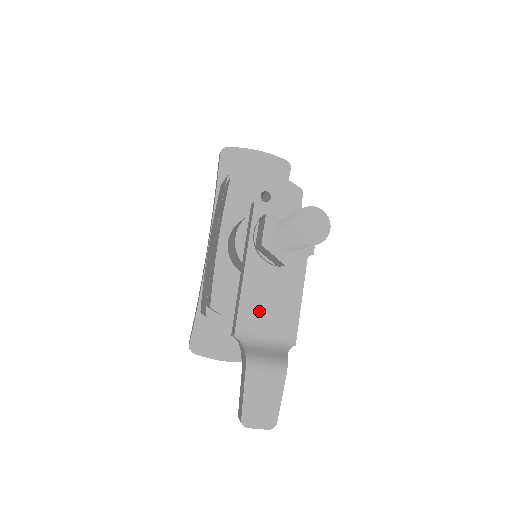
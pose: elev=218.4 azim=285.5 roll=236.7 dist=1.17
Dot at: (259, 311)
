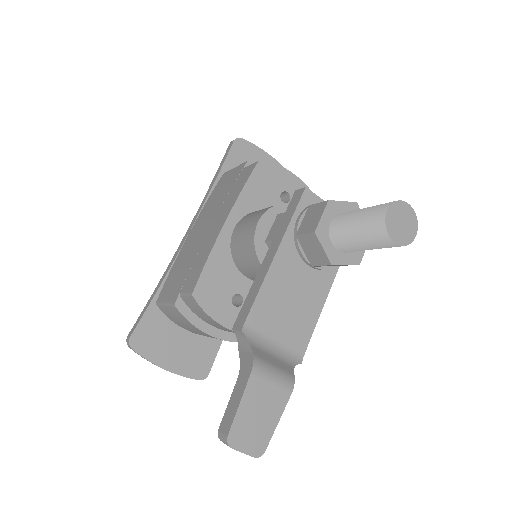
Dot at: (276, 310)
